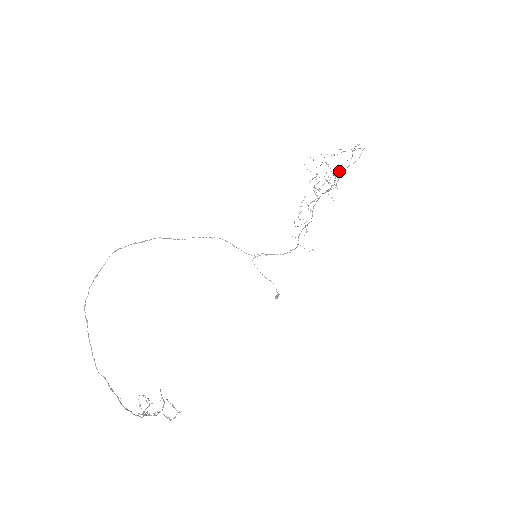
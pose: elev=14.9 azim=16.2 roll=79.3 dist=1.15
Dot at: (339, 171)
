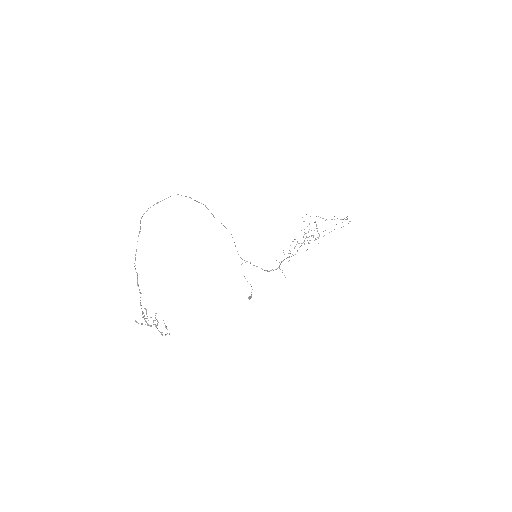
Dot at: occluded
